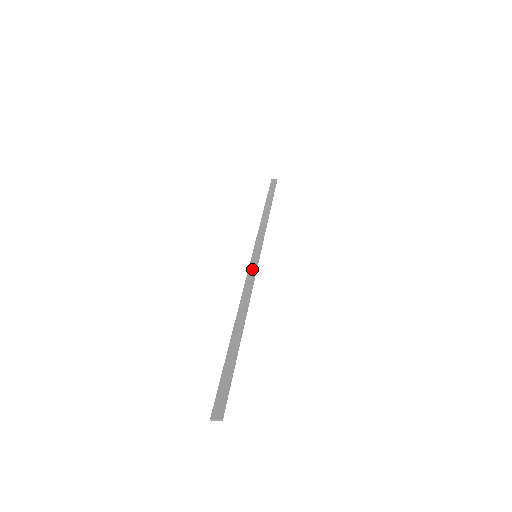
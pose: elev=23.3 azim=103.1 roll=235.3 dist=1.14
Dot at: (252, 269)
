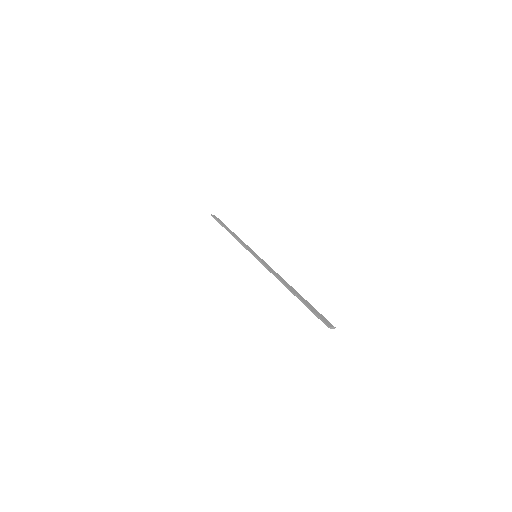
Dot at: (264, 262)
